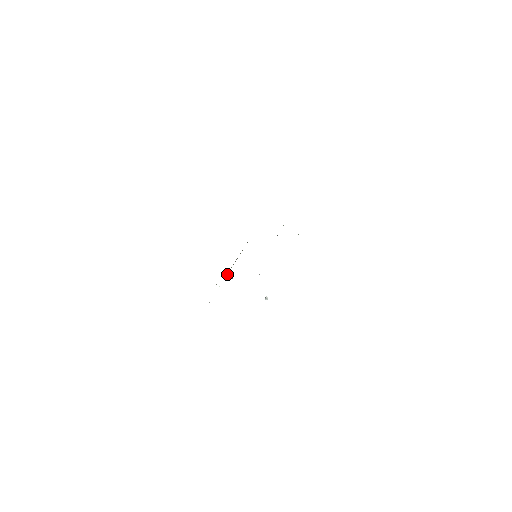
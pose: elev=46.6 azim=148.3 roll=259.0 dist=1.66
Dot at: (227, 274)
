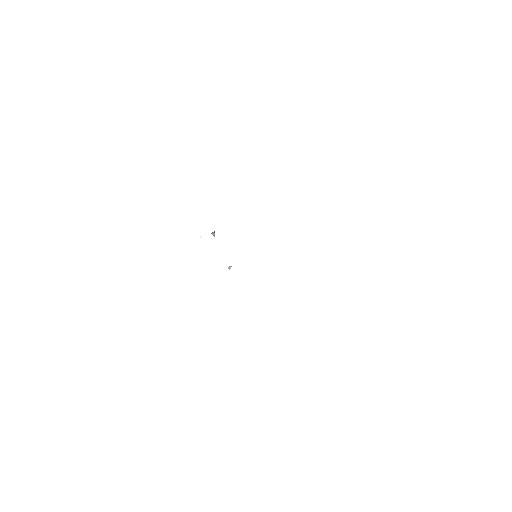
Dot at: (214, 231)
